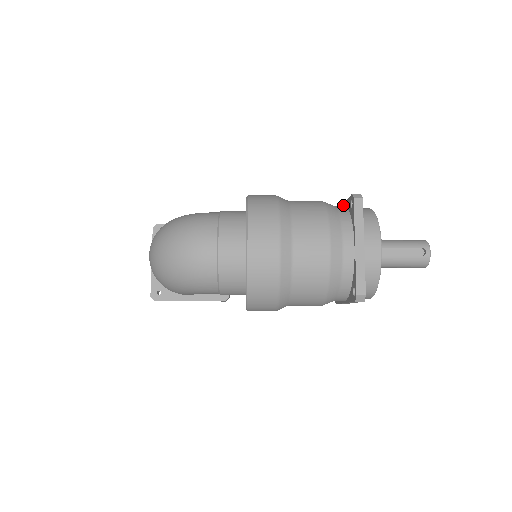
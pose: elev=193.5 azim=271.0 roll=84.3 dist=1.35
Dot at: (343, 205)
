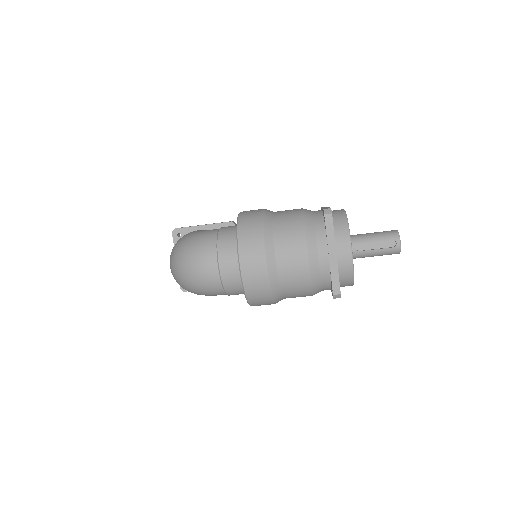
Dot at: (322, 209)
